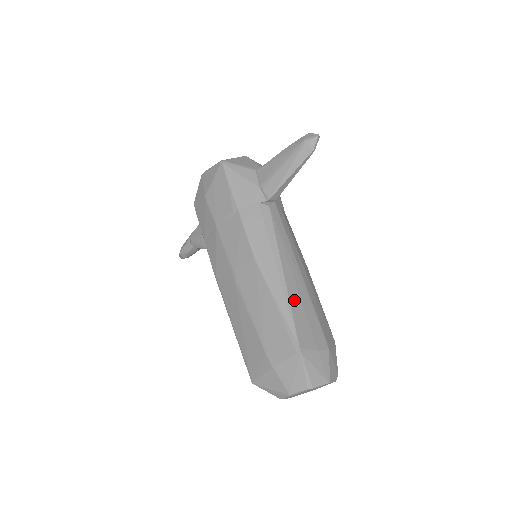
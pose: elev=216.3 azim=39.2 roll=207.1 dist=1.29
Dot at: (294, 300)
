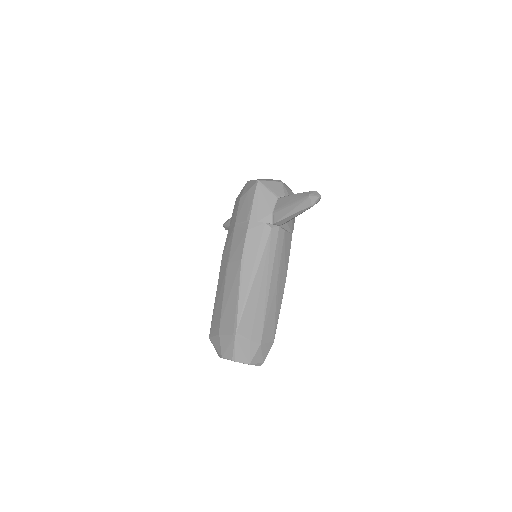
Dot at: (252, 300)
